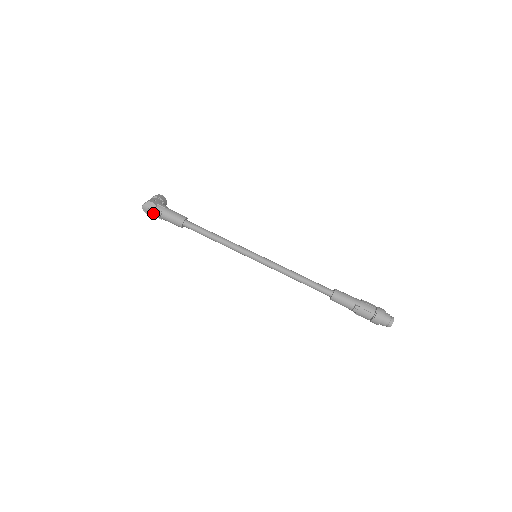
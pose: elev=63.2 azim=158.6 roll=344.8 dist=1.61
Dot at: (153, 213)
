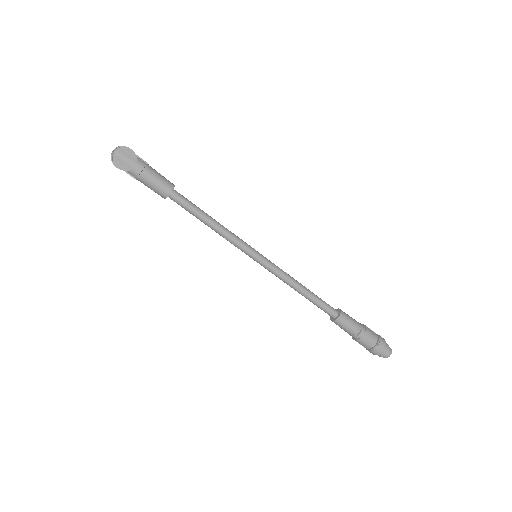
Dot at: (129, 166)
